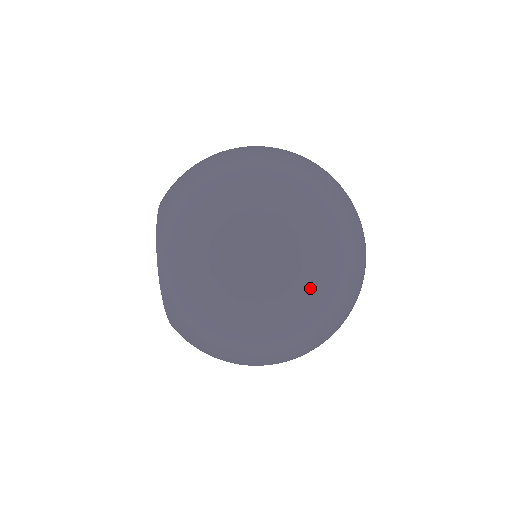
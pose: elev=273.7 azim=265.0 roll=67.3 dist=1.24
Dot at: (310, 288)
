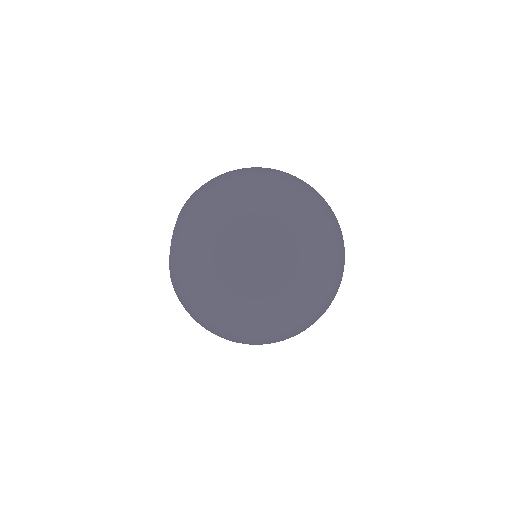
Dot at: (283, 213)
